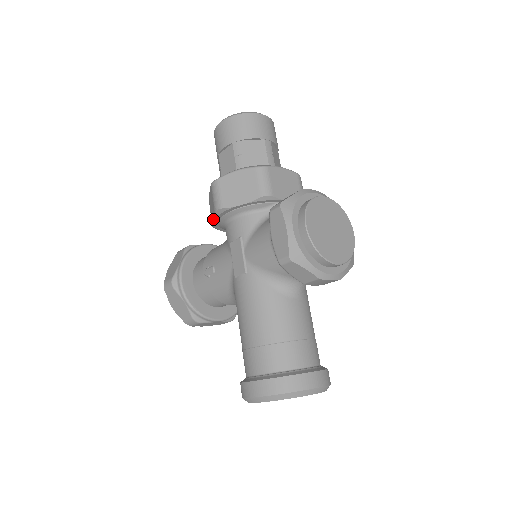
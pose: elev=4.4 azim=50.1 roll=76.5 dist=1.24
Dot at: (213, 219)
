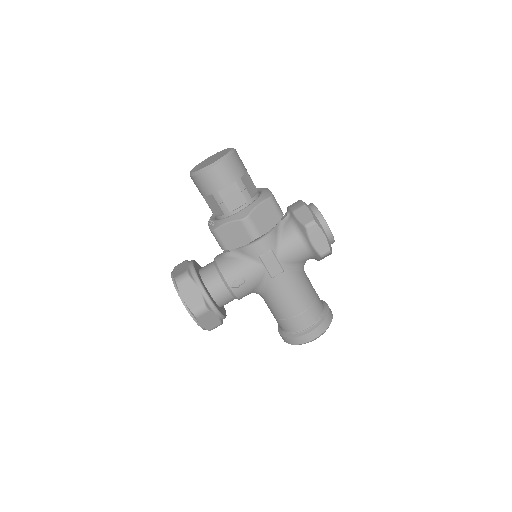
Dot at: (240, 245)
